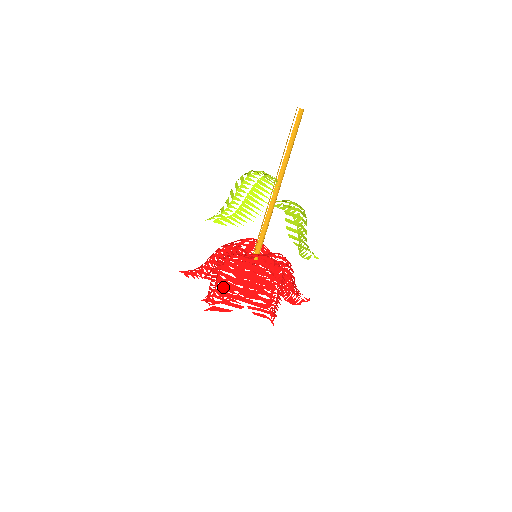
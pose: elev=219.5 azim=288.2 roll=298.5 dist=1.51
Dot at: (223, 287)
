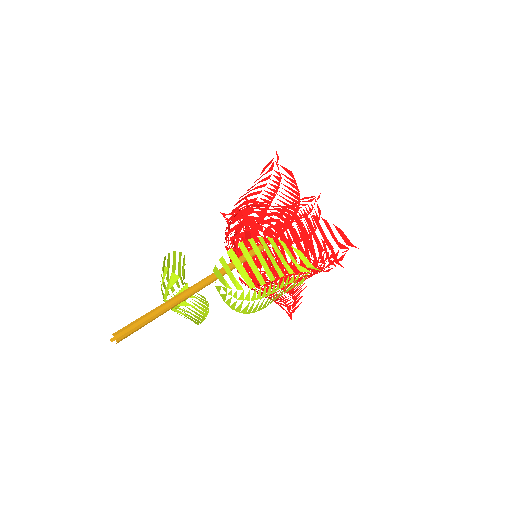
Dot at: occluded
